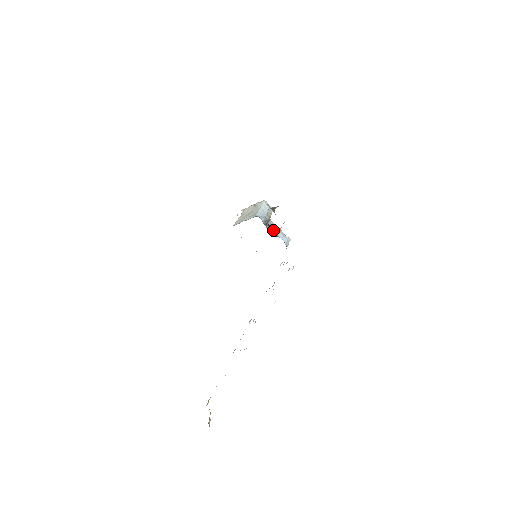
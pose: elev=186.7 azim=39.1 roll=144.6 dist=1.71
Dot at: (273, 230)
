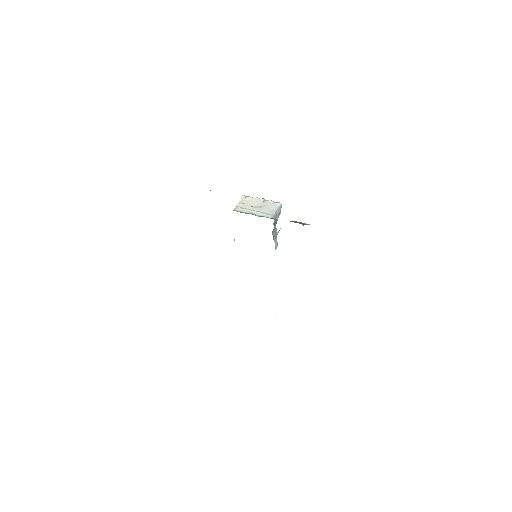
Dot at: (274, 234)
